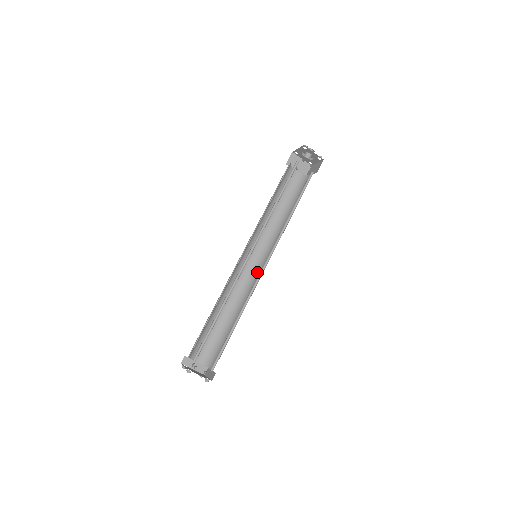
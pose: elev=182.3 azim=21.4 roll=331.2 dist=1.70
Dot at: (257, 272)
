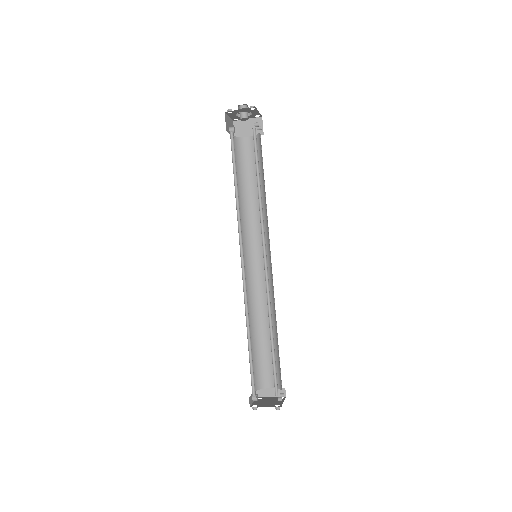
Dot at: (254, 270)
